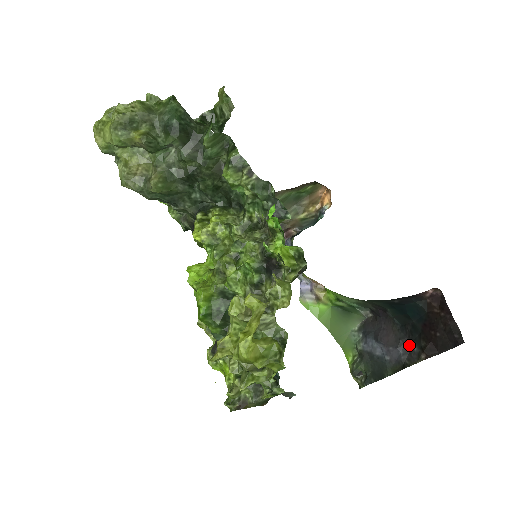
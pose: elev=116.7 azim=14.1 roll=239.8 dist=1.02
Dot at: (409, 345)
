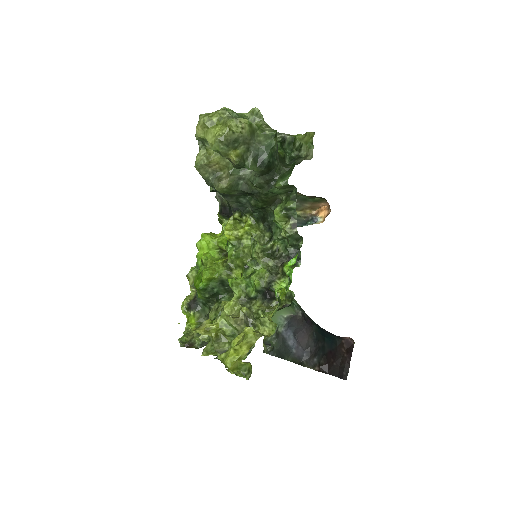
Dot at: (313, 354)
